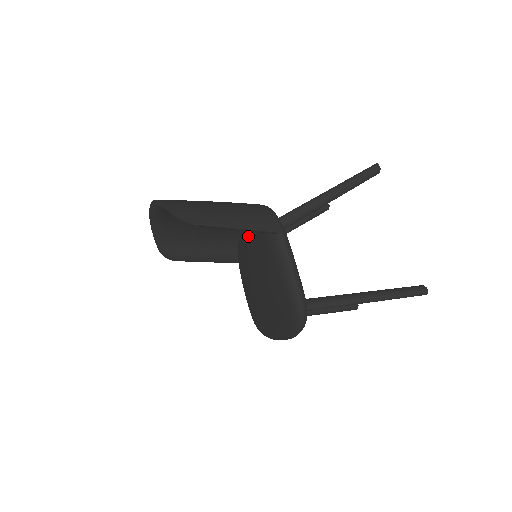
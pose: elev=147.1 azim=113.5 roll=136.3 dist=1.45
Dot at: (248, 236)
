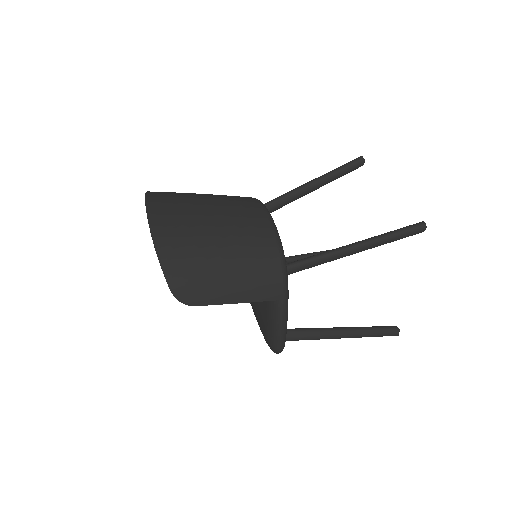
Dot at: occluded
